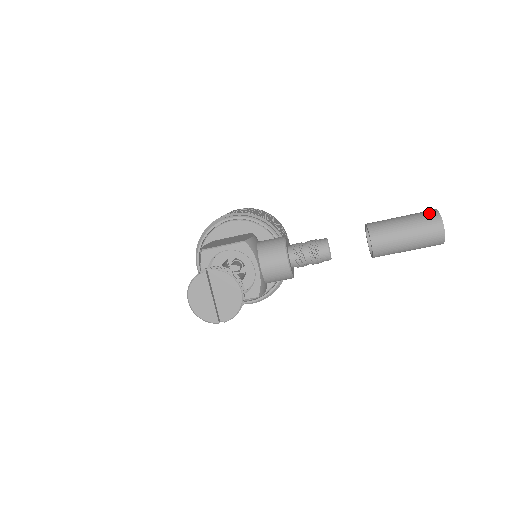
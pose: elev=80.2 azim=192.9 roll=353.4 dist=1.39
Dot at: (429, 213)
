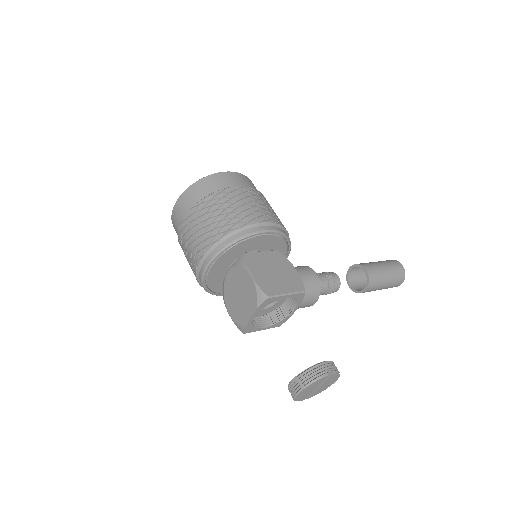
Dot at: (400, 270)
